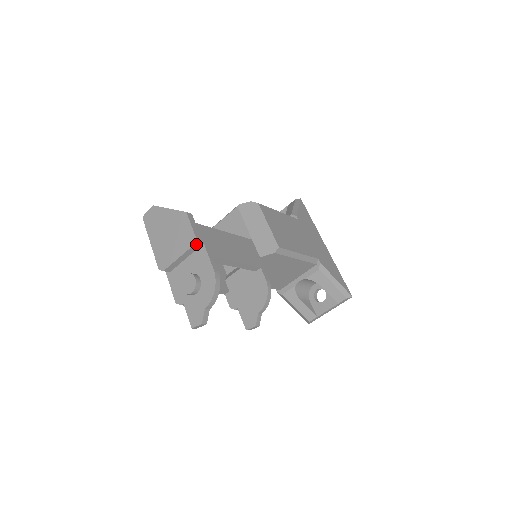
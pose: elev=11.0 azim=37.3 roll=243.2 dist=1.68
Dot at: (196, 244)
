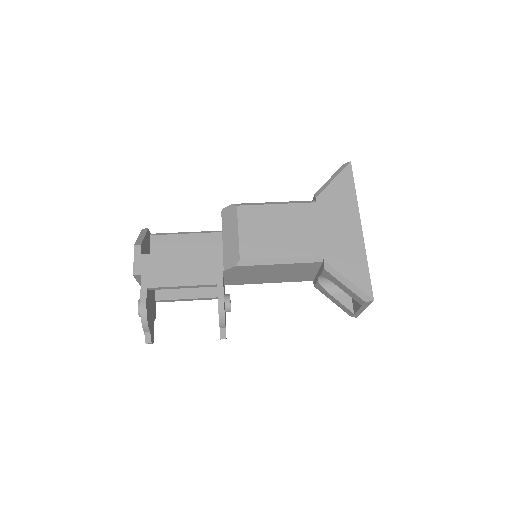
Dot at: (136, 276)
